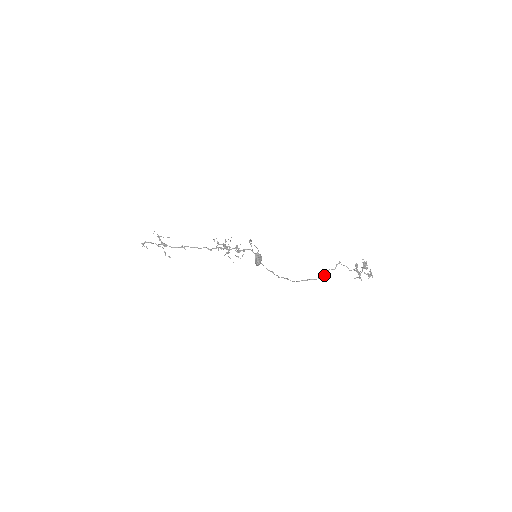
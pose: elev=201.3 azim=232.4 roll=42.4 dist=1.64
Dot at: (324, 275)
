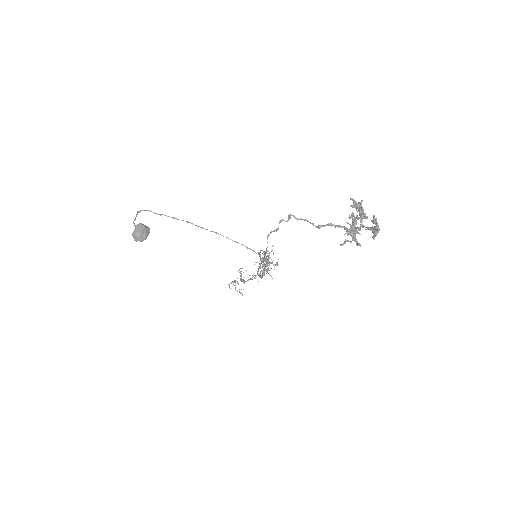
Dot at: occluded
